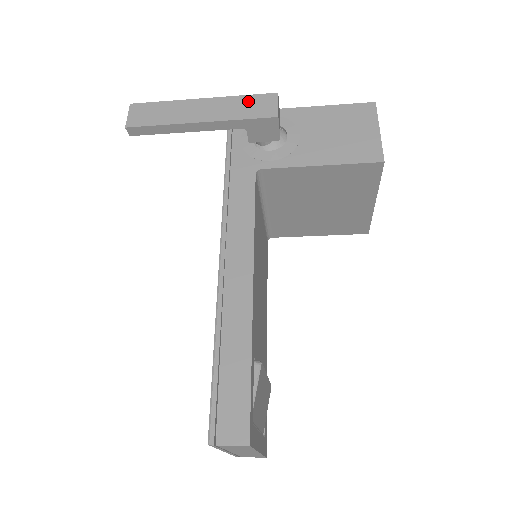
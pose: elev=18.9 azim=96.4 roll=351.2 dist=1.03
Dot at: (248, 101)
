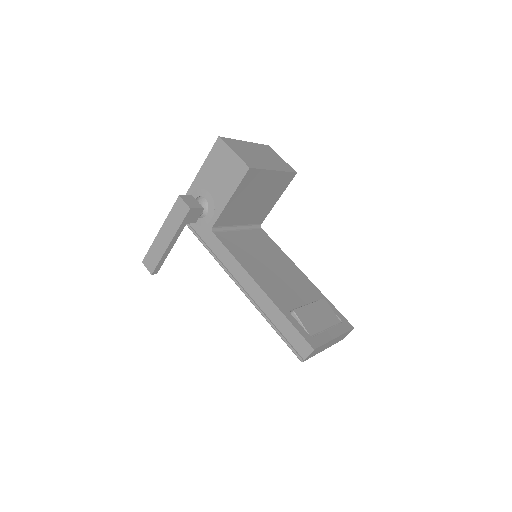
Dot at: (174, 213)
